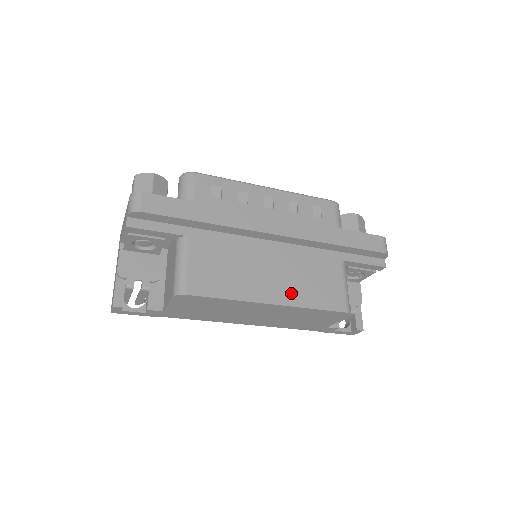
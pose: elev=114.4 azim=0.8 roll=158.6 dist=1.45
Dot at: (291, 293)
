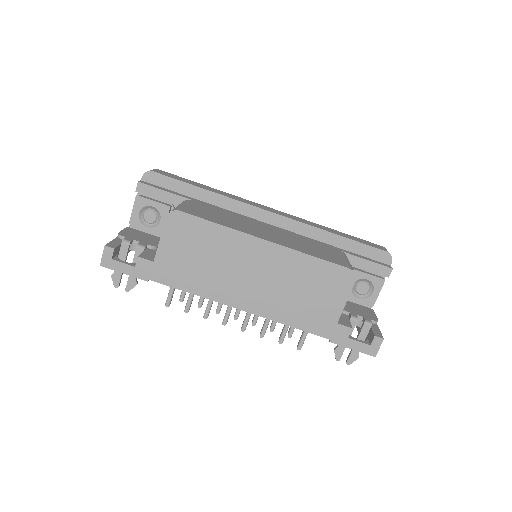
Dot at: (287, 243)
